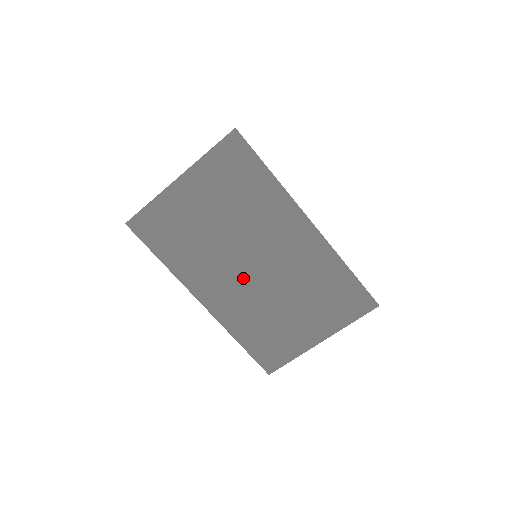
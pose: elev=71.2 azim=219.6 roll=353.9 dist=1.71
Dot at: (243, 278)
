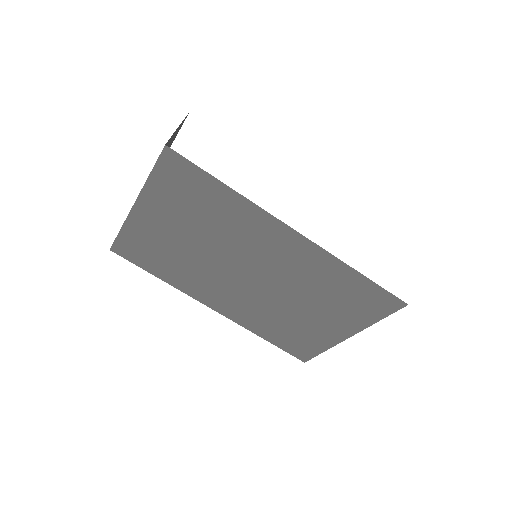
Dot at: (243, 287)
